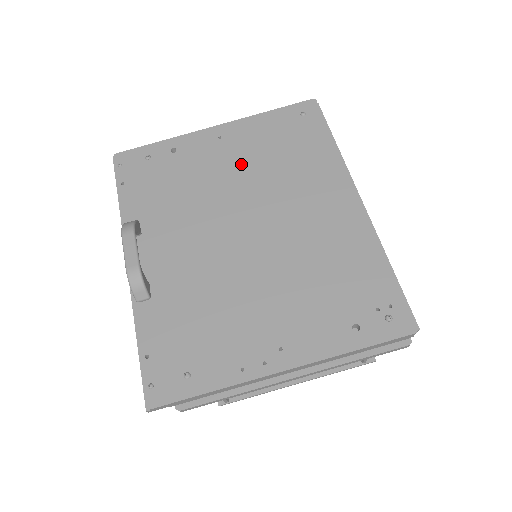
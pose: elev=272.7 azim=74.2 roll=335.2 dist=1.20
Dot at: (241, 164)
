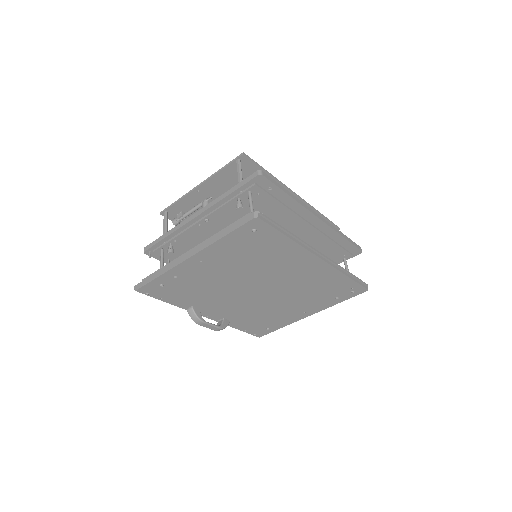
Dot at: (230, 269)
